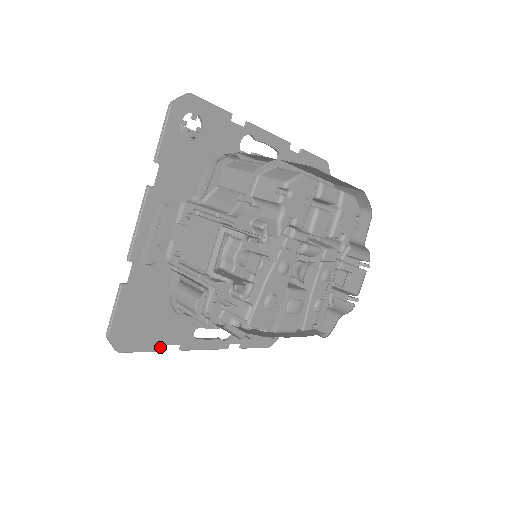
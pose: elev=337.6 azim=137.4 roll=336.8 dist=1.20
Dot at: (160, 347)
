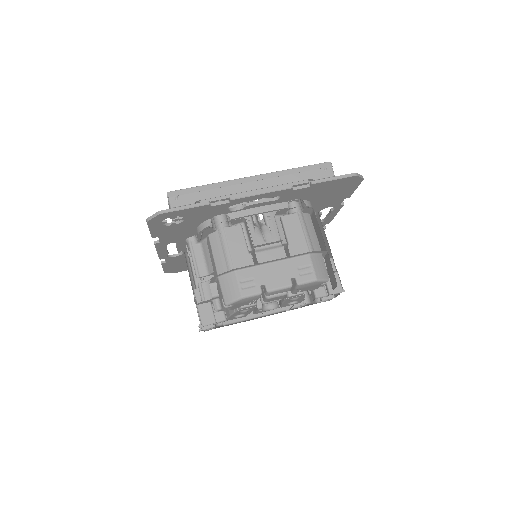
Dot at: occluded
